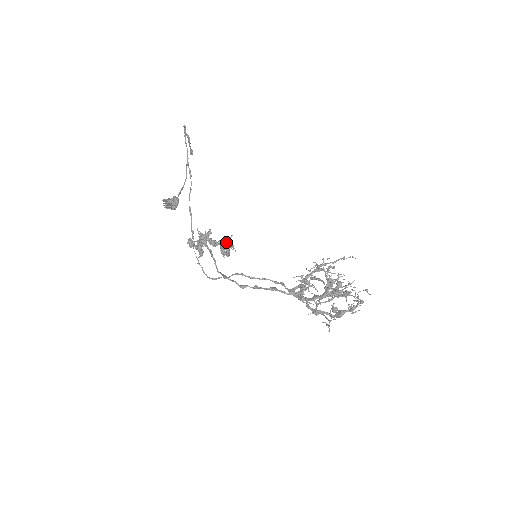
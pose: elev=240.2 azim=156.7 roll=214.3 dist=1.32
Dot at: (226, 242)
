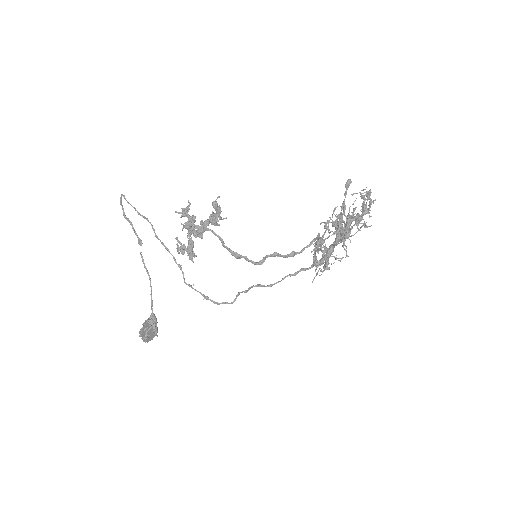
Dot at: (212, 216)
